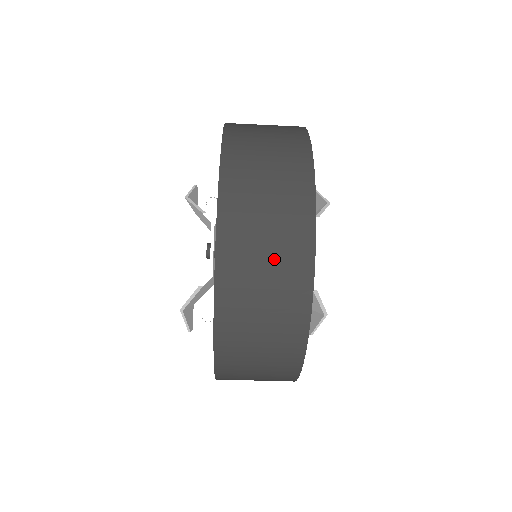
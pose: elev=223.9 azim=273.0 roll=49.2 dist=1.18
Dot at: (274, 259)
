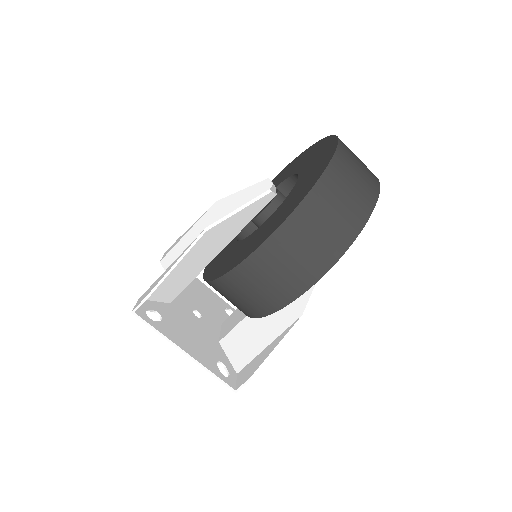
Dot at: (362, 162)
